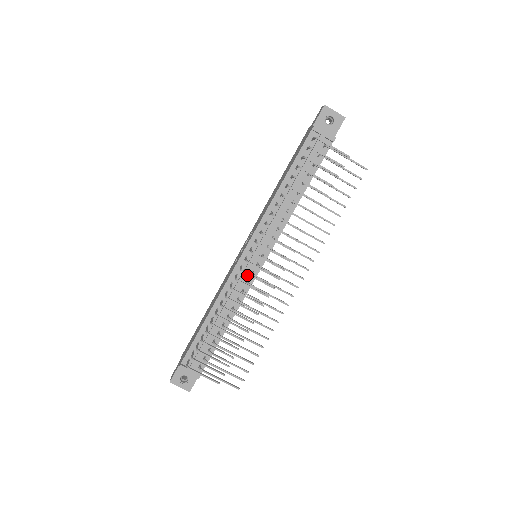
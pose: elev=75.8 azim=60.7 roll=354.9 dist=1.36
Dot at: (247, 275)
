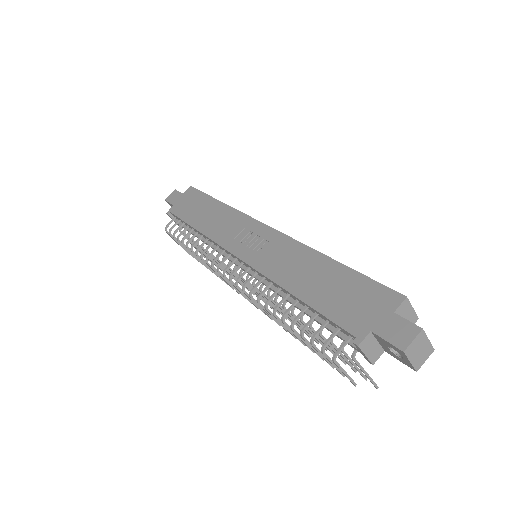
Dot at: occluded
